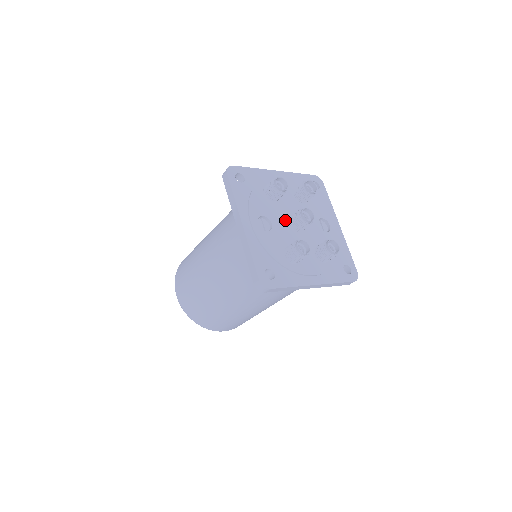
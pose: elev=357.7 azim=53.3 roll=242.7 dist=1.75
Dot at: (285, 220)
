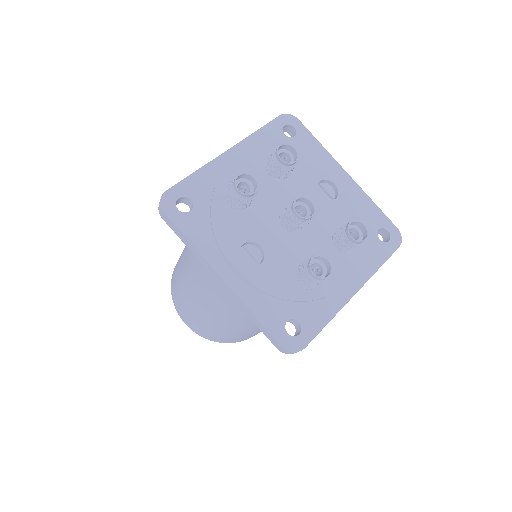
Dot at: (275, 226)
